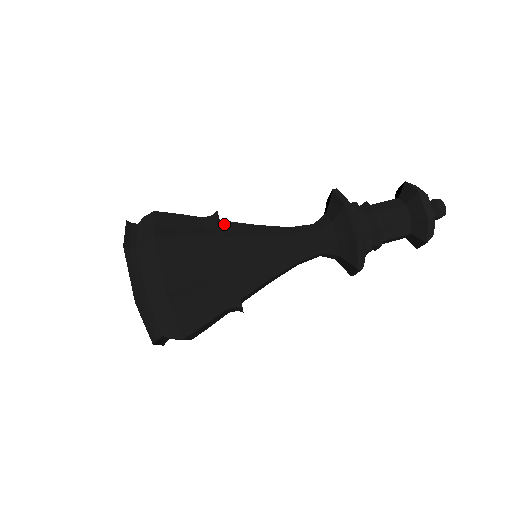
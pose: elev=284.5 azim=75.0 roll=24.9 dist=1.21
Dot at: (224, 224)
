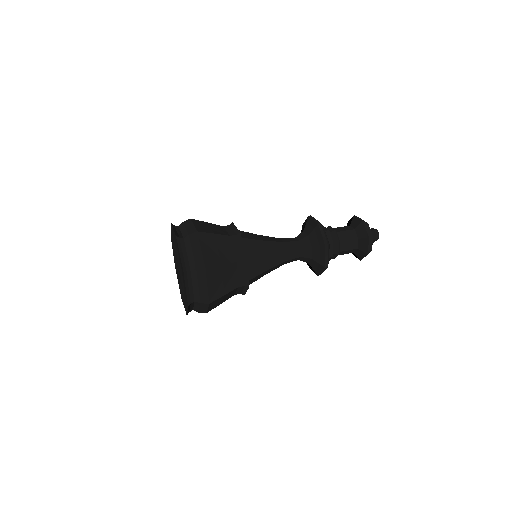
Dot at: occluded
